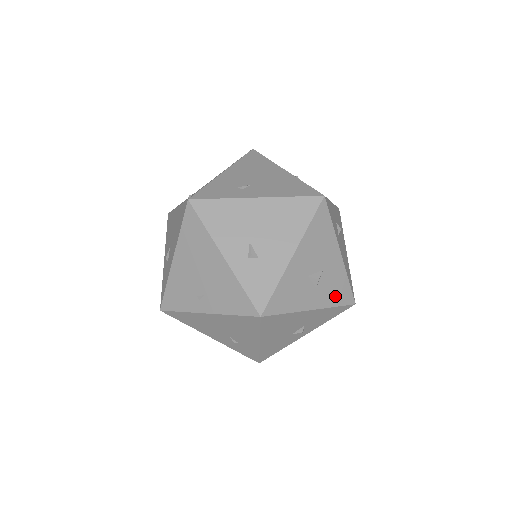
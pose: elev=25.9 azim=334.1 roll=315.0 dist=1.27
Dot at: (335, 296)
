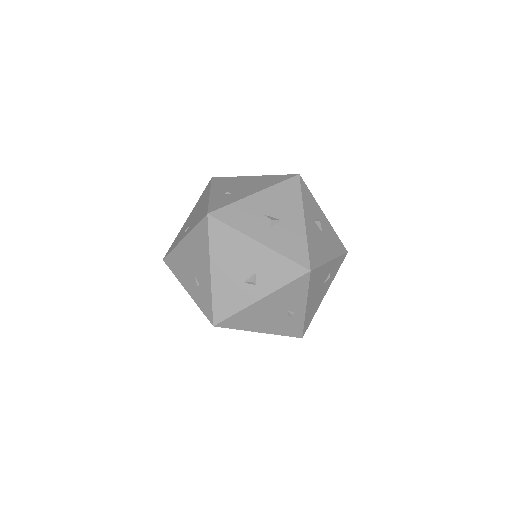
Dot at: (288, 248)
